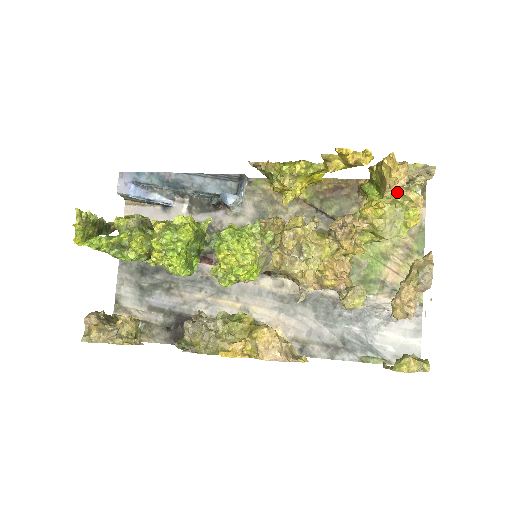
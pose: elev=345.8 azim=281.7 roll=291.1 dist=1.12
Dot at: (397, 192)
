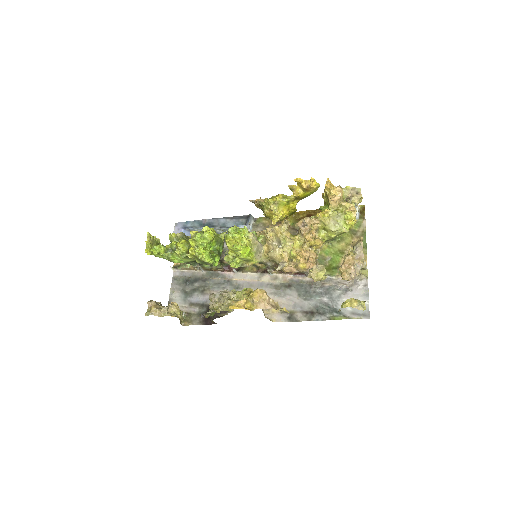
Dot at: (337, 204)
